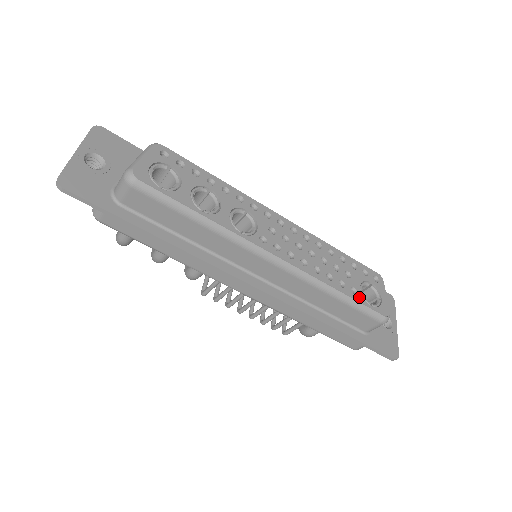
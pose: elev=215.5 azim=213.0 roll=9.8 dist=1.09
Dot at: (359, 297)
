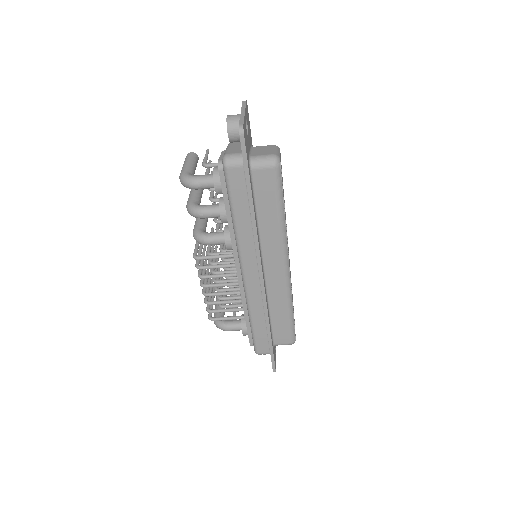
Dot at: occluded
